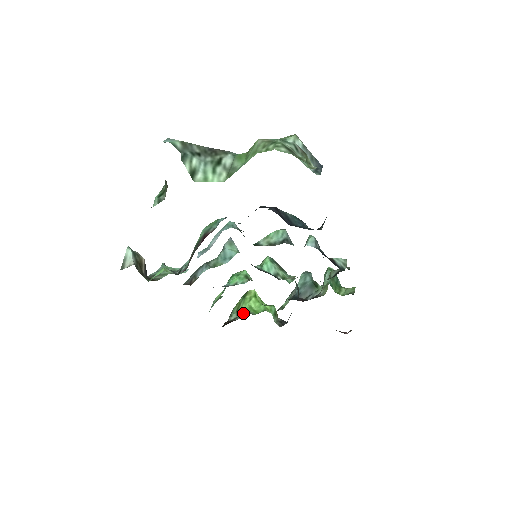
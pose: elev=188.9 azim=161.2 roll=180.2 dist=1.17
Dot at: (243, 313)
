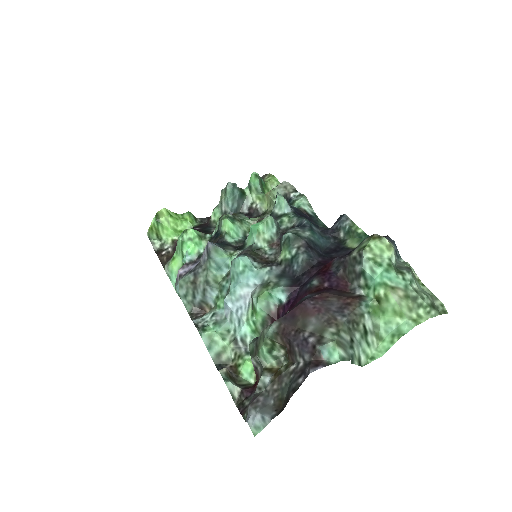
Dot at: (175, 242)
